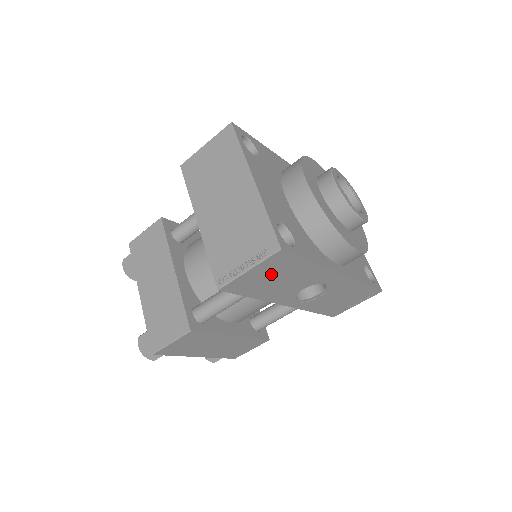
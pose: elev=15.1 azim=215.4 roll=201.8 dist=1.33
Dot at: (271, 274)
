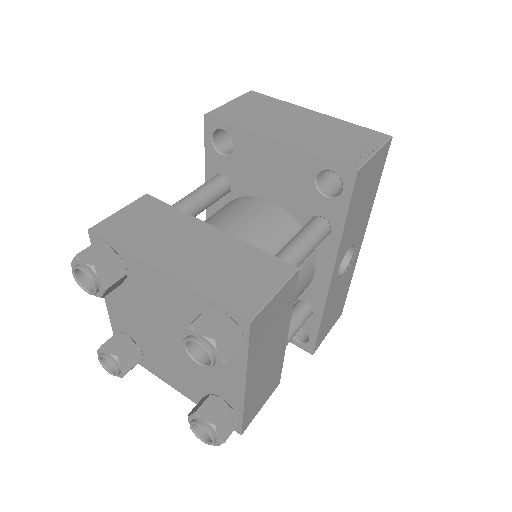
Dot at: (369, 182)
